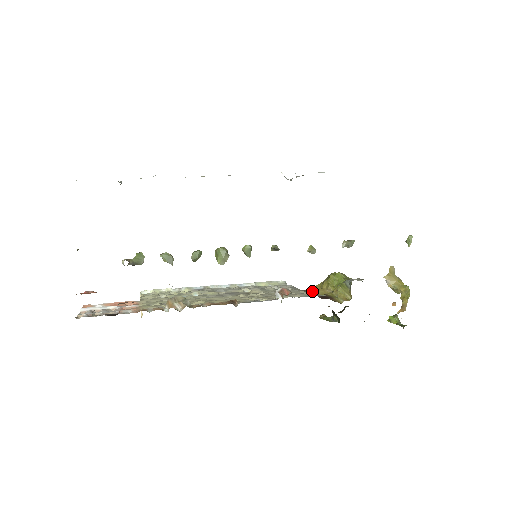
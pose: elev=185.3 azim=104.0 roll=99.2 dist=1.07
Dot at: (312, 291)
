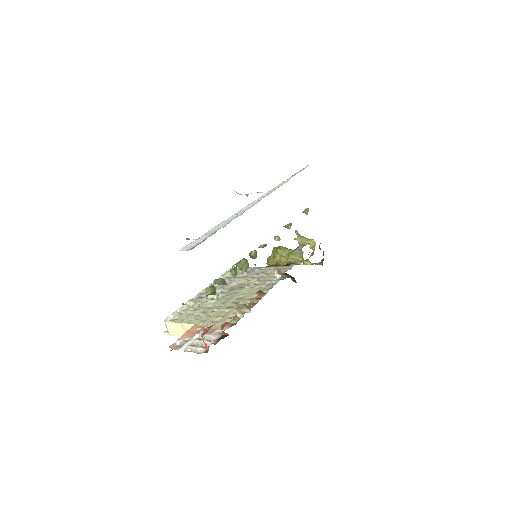
Dot at: (276, 265)
